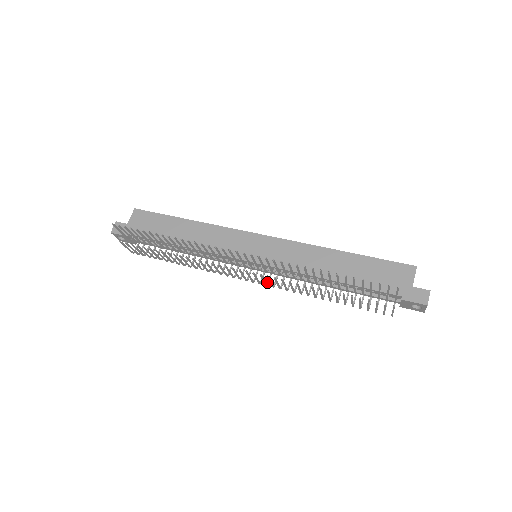
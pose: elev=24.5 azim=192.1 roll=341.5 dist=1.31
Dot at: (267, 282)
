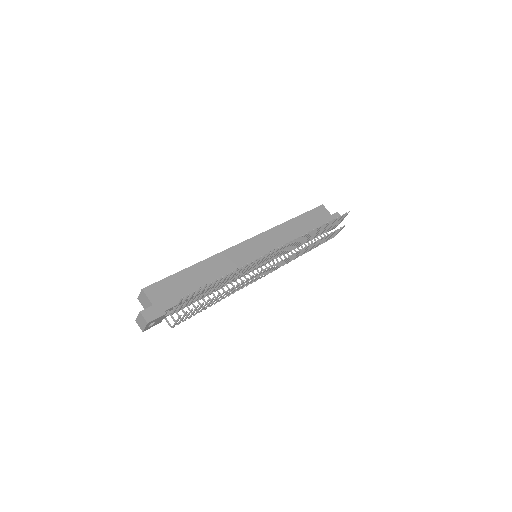
Dot at: occluded
